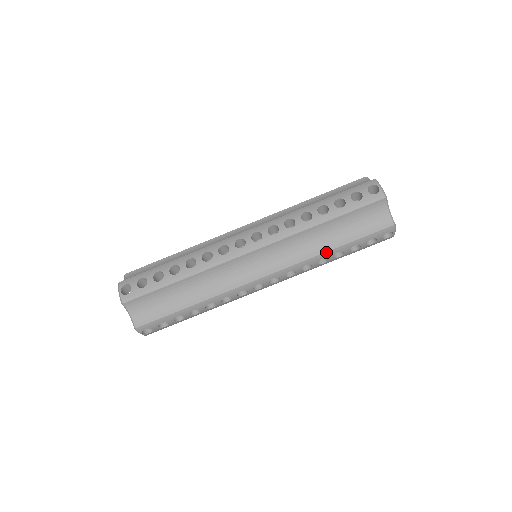
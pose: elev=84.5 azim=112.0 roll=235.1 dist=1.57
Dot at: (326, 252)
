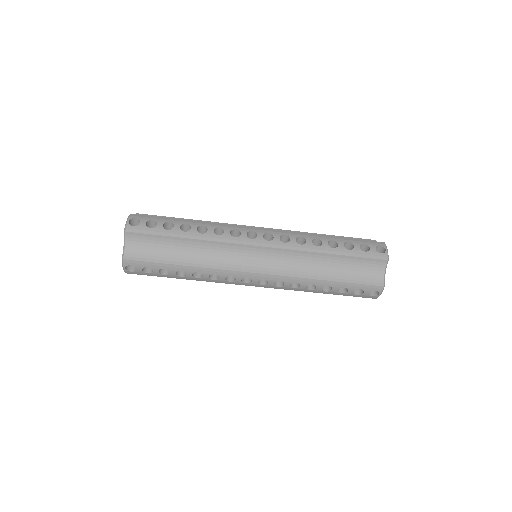
Dot at: (318, 280)
